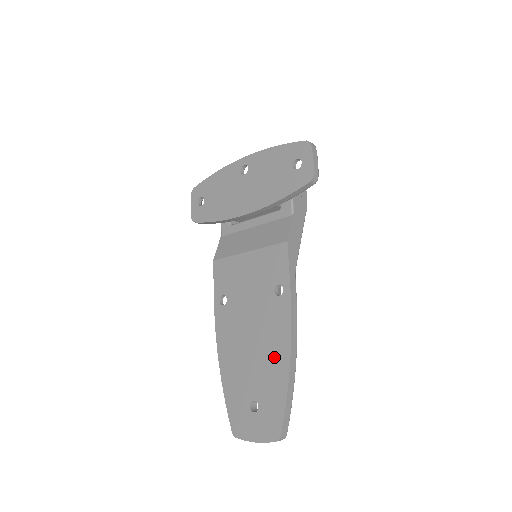
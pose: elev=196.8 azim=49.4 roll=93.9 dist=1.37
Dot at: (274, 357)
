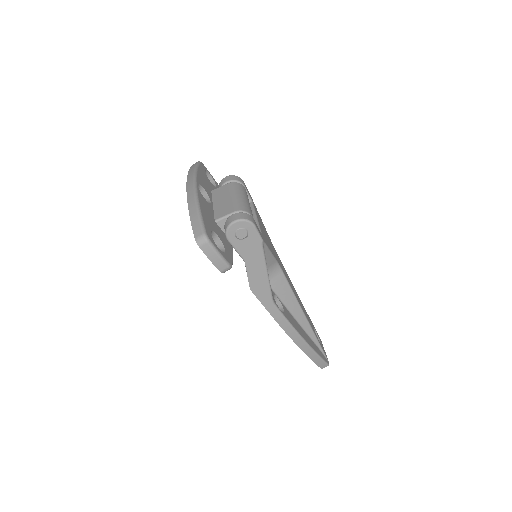
Dot at: occluded
